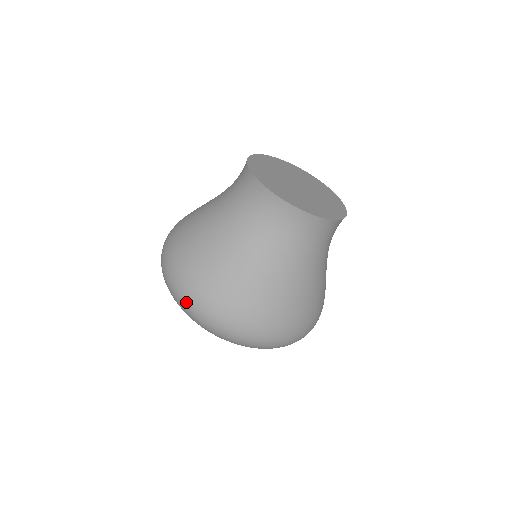
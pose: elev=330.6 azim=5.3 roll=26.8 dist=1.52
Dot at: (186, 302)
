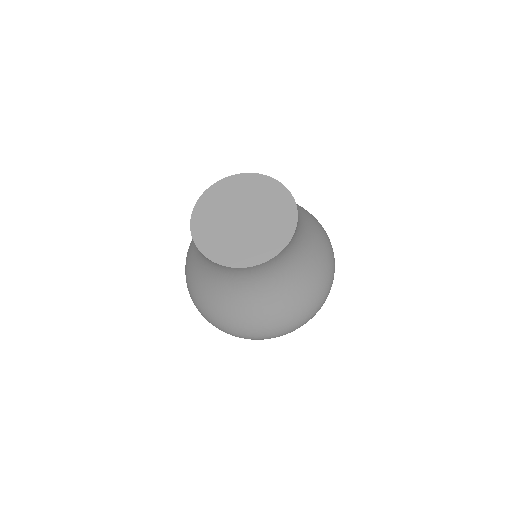
Dot at: occluded
